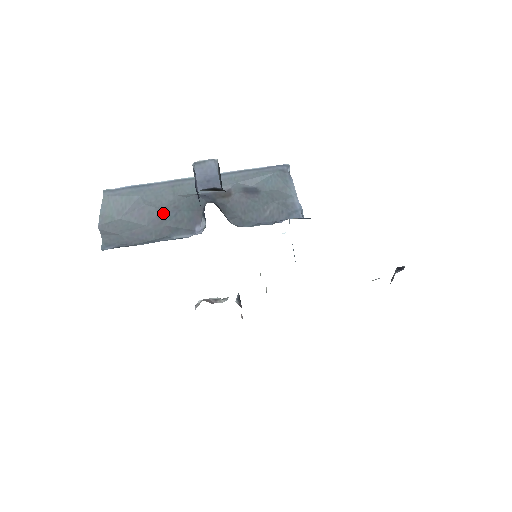
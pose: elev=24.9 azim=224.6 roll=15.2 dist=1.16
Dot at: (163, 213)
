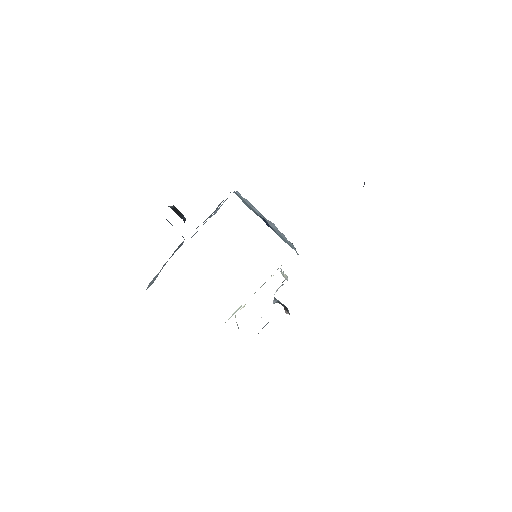
Dot at: occluded
